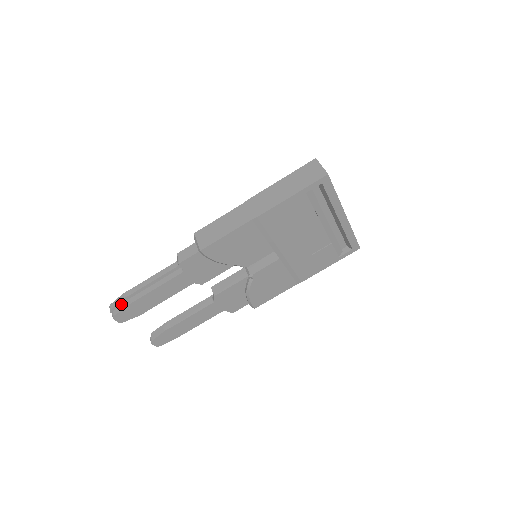
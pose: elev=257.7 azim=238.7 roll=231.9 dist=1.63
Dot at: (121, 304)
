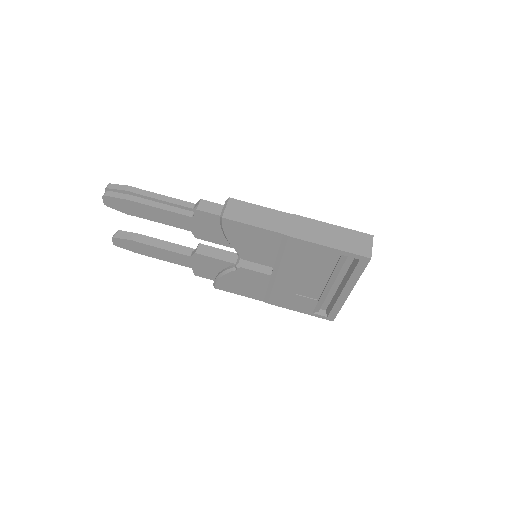
Dot at: (120, 192)
